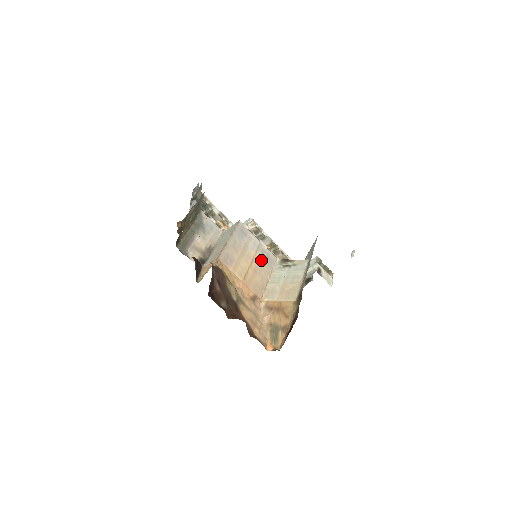
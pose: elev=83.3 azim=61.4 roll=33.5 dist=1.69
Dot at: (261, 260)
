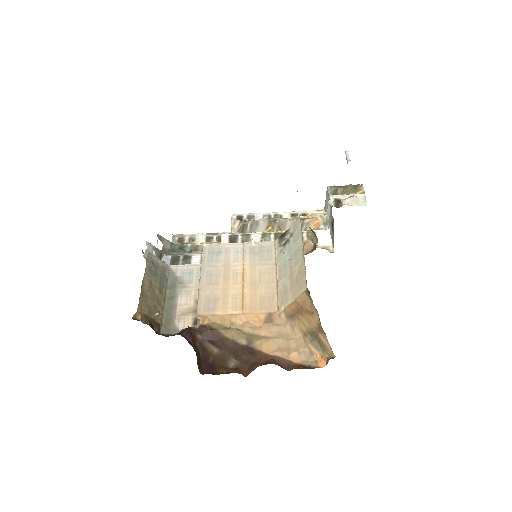
Dot at: (254, 263)
